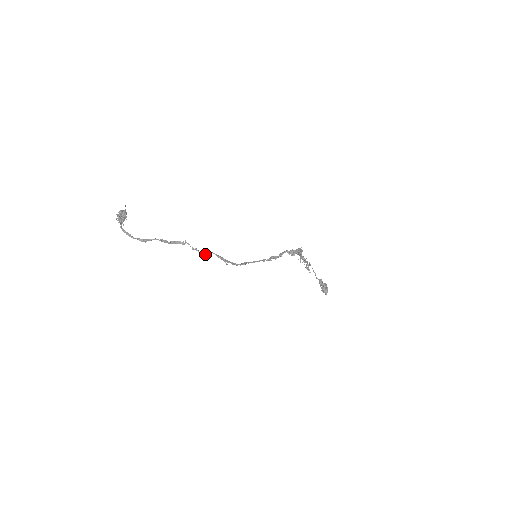
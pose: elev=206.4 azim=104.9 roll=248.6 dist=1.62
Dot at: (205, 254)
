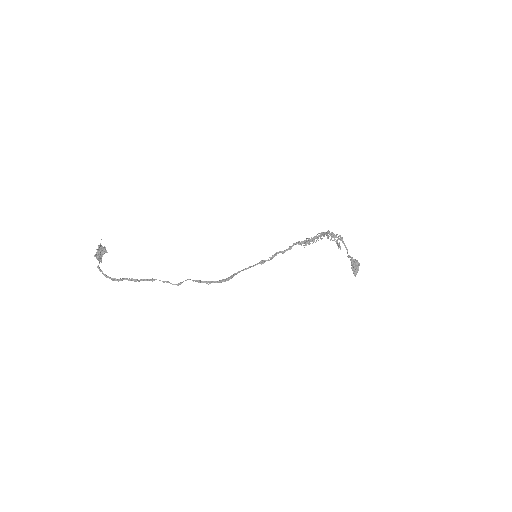
Dot at: (179, 284)
